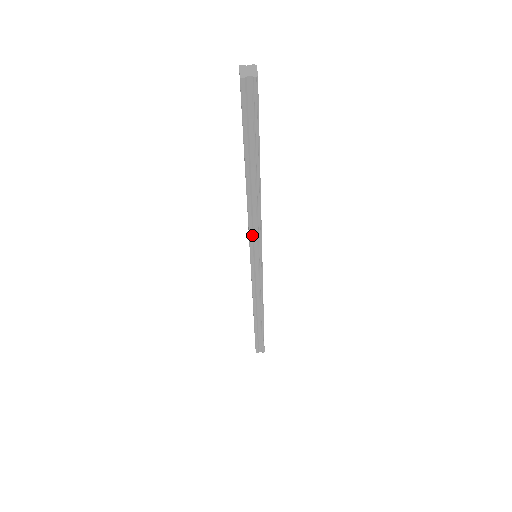
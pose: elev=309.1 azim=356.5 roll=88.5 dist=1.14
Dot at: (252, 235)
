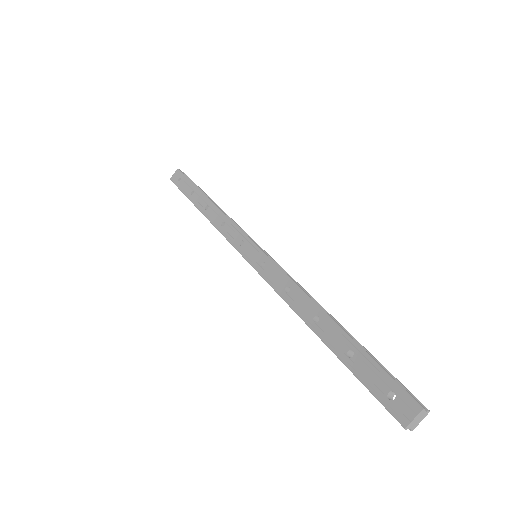
Dot at: (272, 286)
